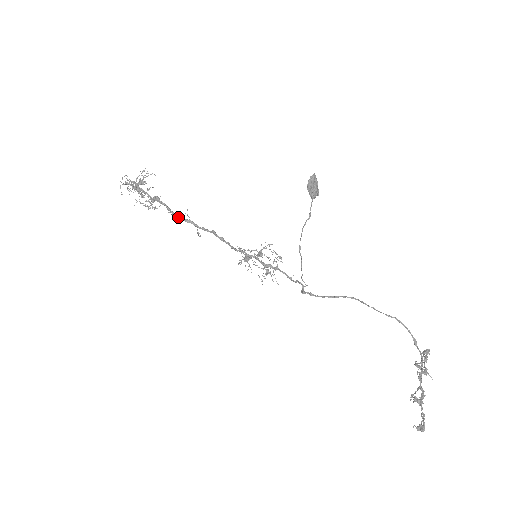
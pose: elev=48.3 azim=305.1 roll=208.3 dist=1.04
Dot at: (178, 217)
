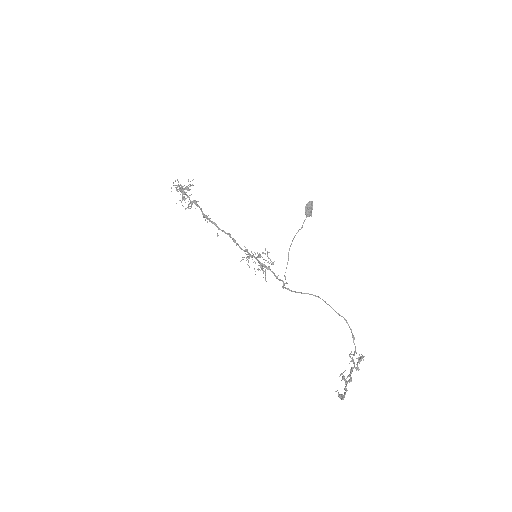
Dot at: (207, 218)
